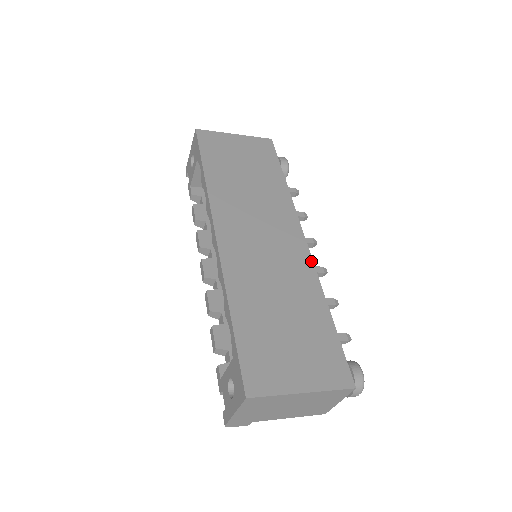
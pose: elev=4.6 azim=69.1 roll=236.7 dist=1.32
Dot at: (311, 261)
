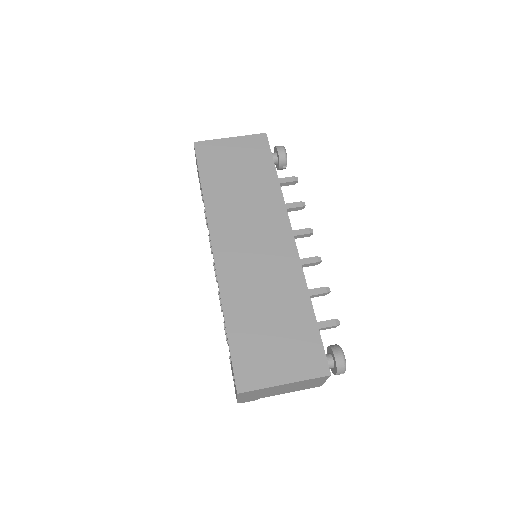
Dot at: (298, 260)
